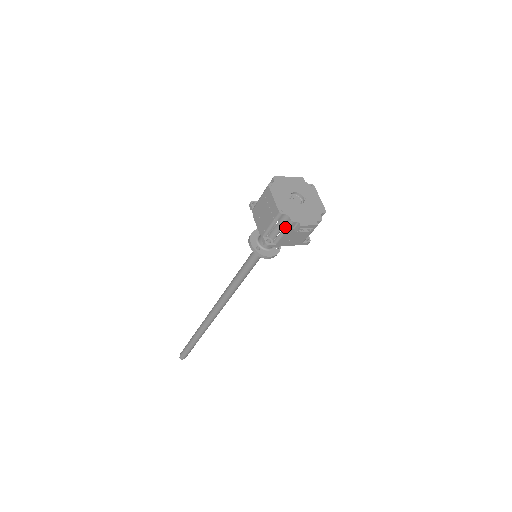
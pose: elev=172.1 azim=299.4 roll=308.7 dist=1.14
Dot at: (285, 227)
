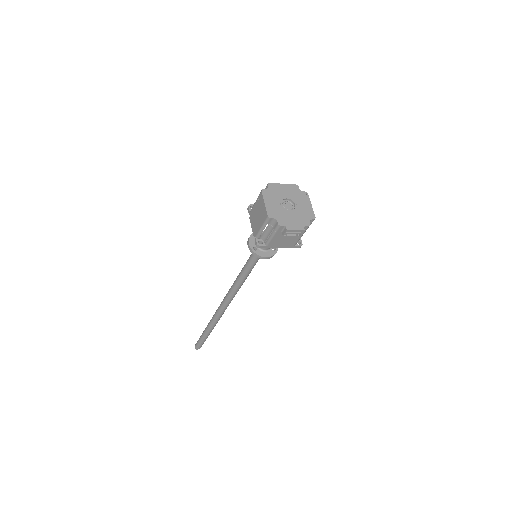
Dot at: (274, 230)
